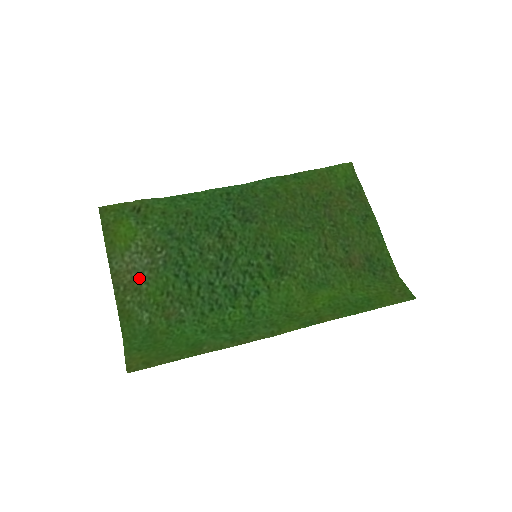
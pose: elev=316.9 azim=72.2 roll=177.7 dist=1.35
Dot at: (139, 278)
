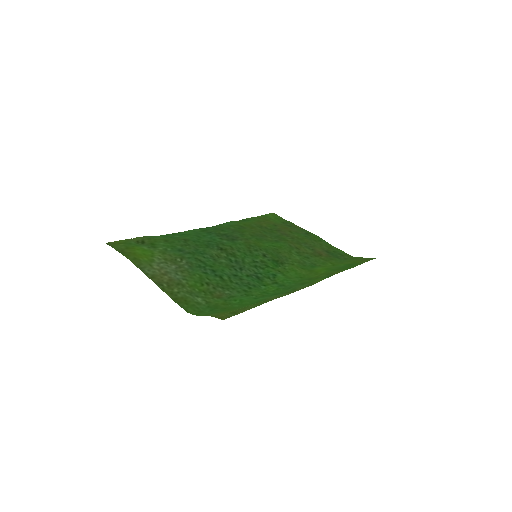
Dot at: (176, 277)
